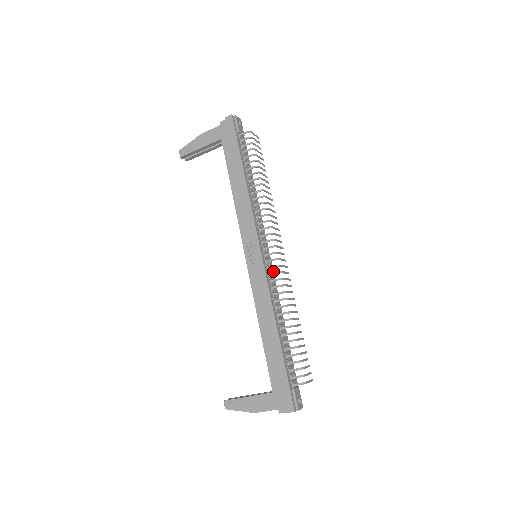
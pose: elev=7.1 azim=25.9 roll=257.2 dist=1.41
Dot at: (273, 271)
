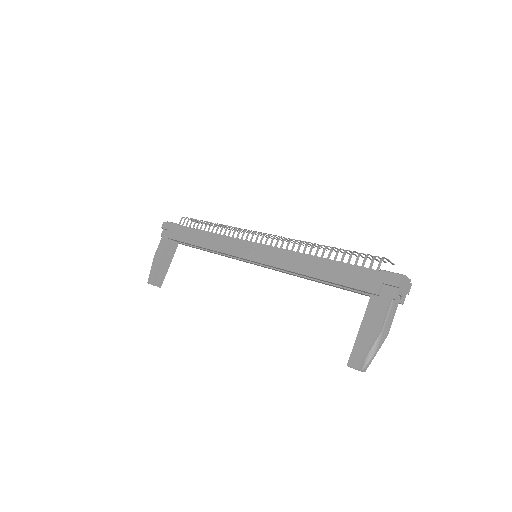
Dot at: occluded
